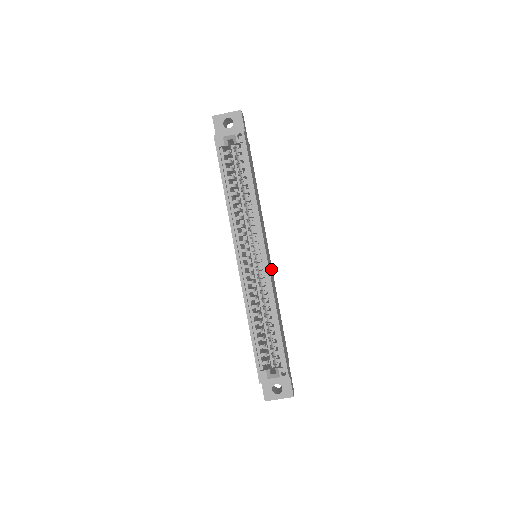
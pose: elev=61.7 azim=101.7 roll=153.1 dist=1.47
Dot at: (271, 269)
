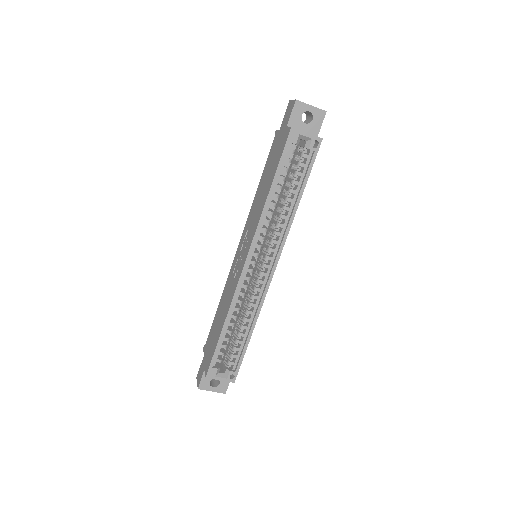
Dot at: occluded
